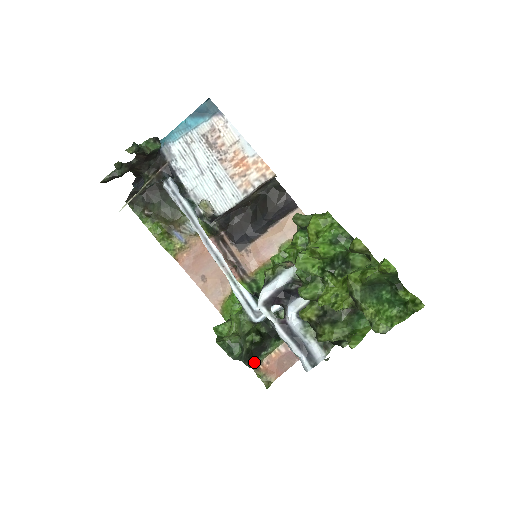
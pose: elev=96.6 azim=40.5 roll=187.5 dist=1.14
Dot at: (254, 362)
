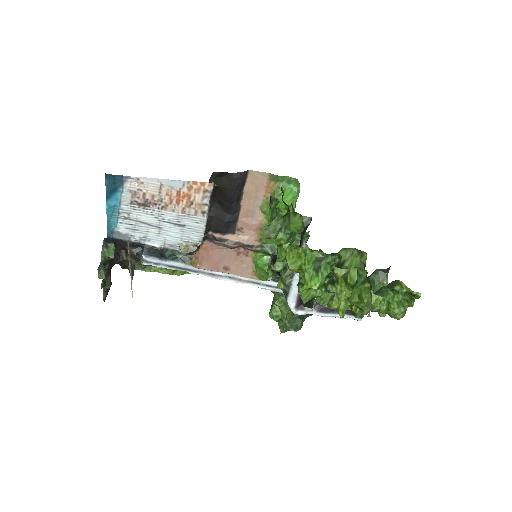
Dot at: (312, 305)
